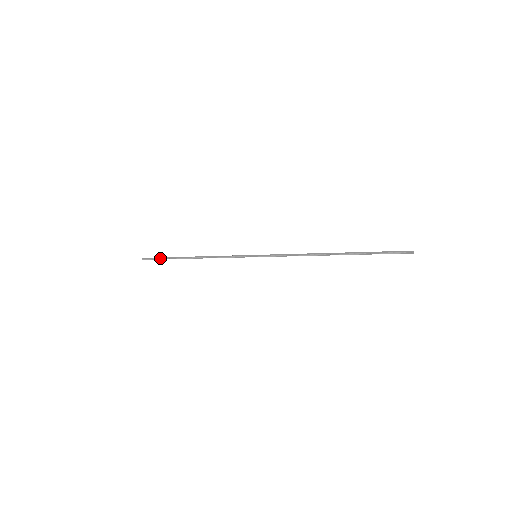
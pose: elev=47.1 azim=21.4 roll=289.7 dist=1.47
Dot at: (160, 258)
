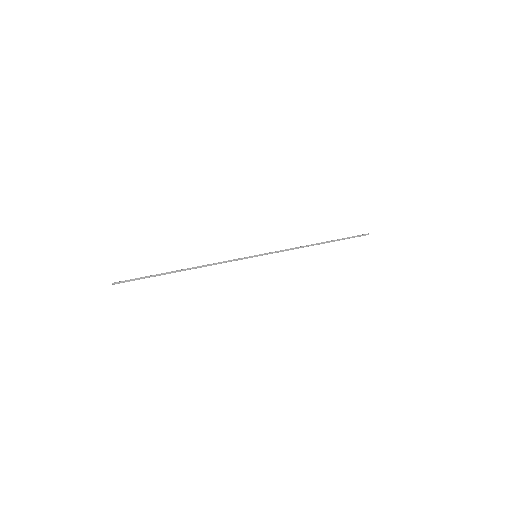
Dot at: occluded
